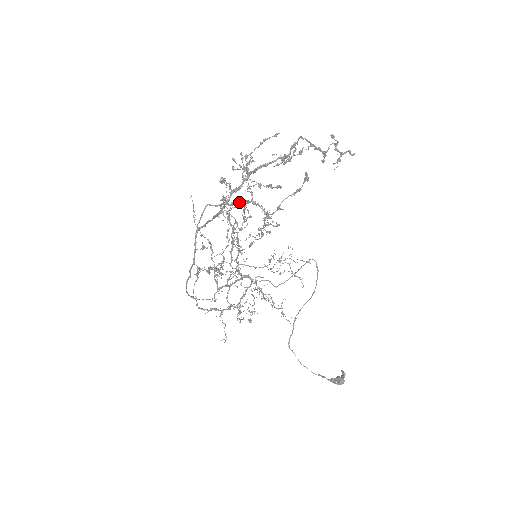
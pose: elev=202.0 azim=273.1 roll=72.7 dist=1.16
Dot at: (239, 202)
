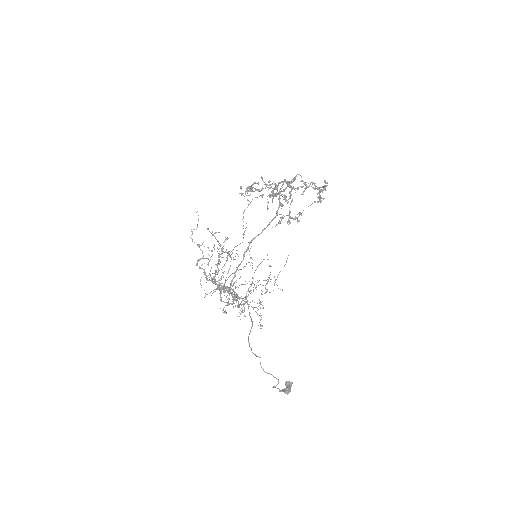
Dot at: (293, 187)
